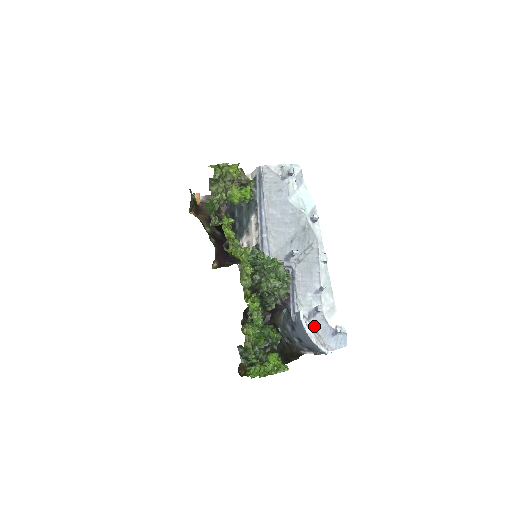
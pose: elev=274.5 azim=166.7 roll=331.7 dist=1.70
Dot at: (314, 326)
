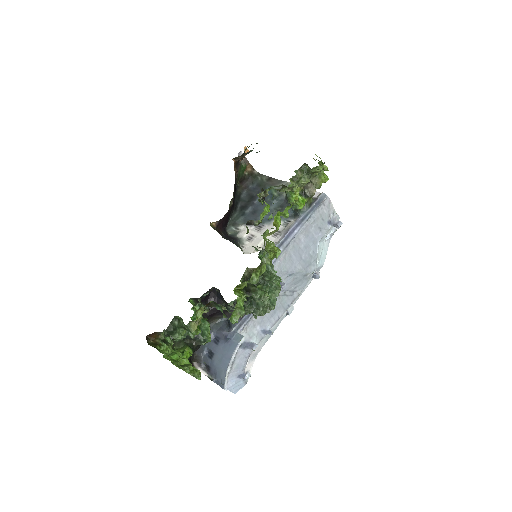
Dot at: (237, 356)
